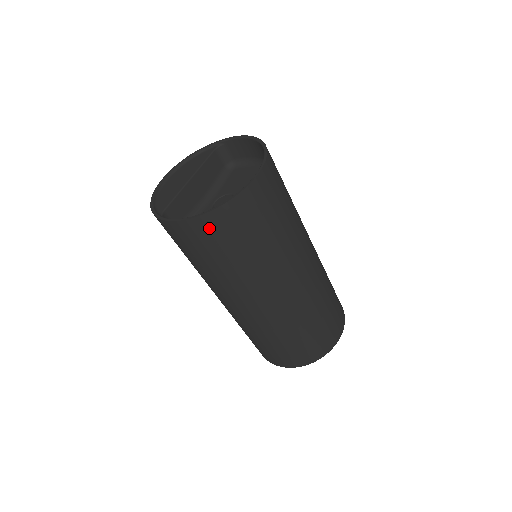
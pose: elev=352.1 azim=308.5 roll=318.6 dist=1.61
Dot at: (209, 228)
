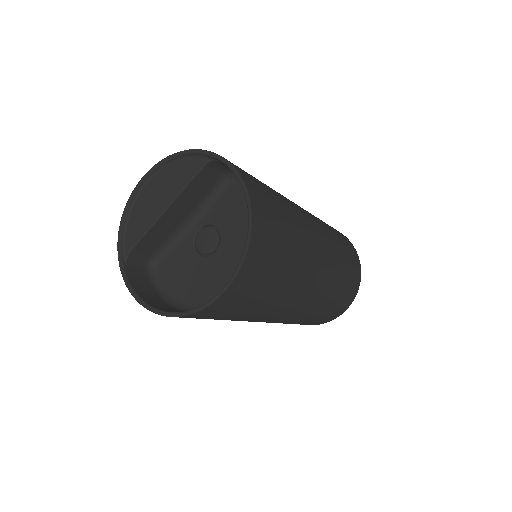
Dot at: occluded
